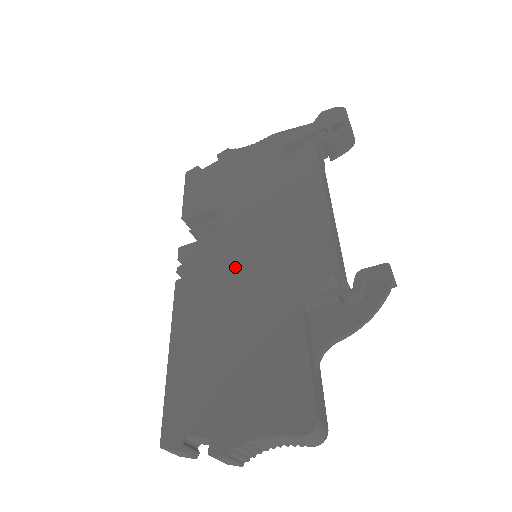
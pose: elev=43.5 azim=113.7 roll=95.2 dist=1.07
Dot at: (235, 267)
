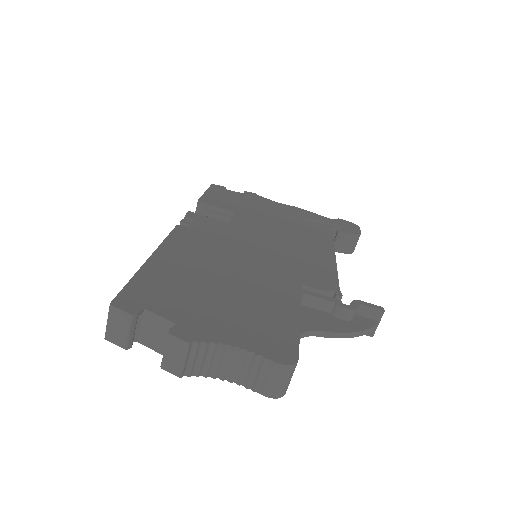
Dot at: (242, 245)
